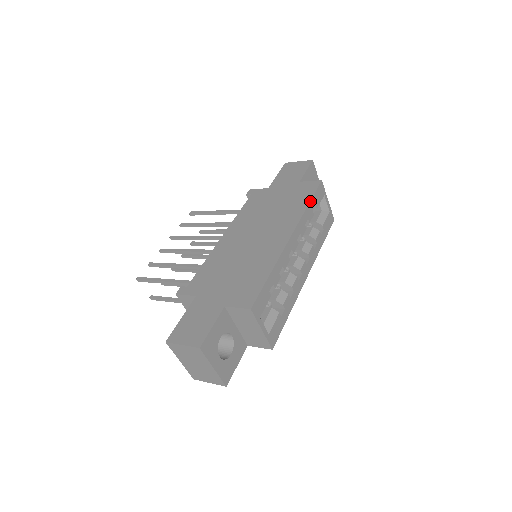
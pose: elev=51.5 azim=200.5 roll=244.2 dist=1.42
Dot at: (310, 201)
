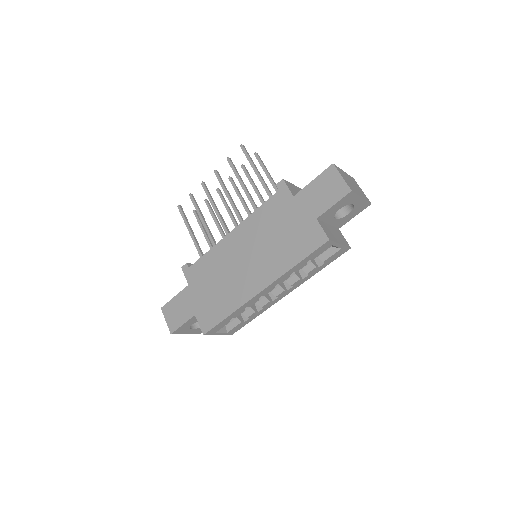
Dot at: (301, 261)
